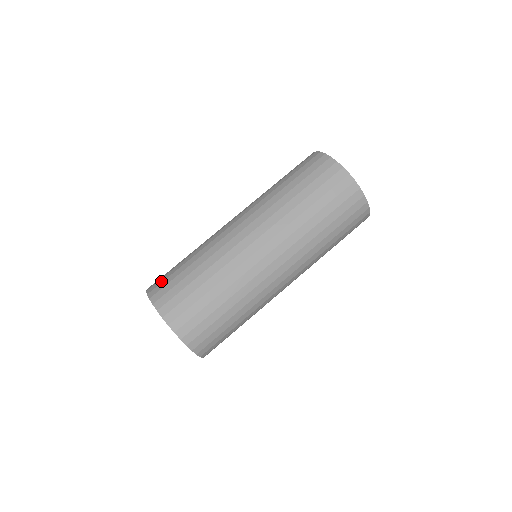
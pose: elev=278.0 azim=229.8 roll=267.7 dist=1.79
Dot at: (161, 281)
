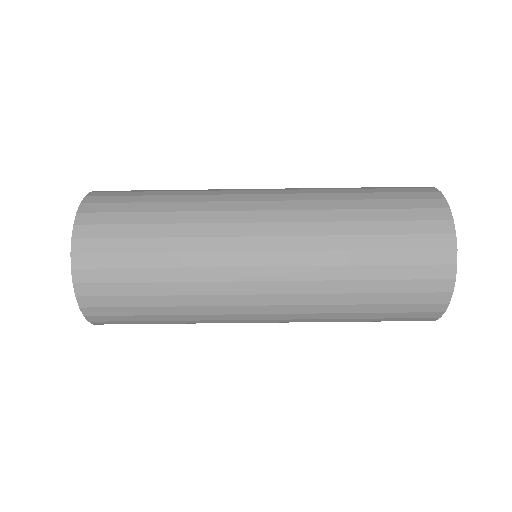
Dot at: (103, 233)
